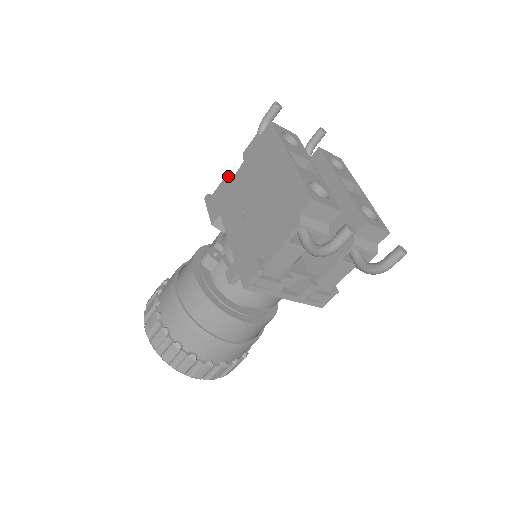
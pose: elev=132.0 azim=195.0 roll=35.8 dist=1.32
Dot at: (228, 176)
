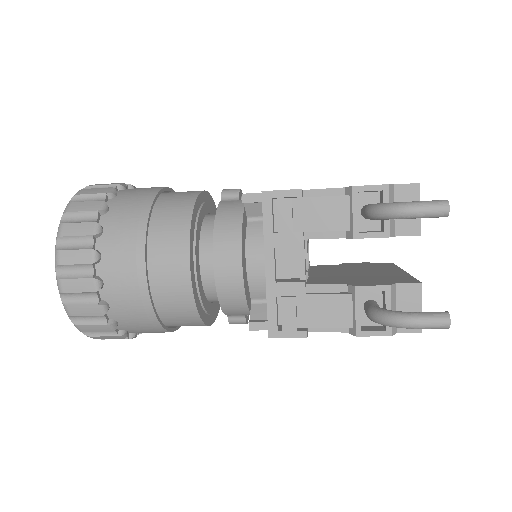
Dot at: occluded
